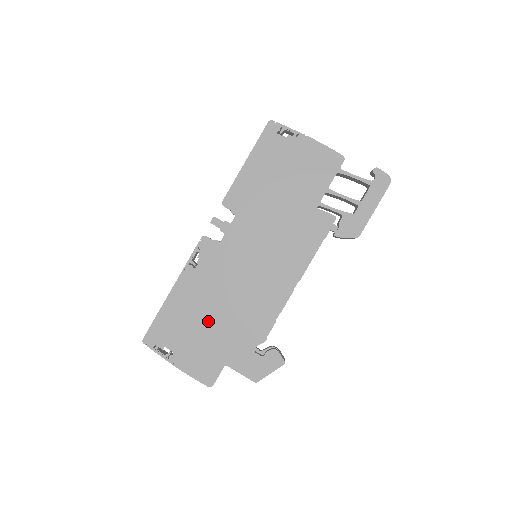
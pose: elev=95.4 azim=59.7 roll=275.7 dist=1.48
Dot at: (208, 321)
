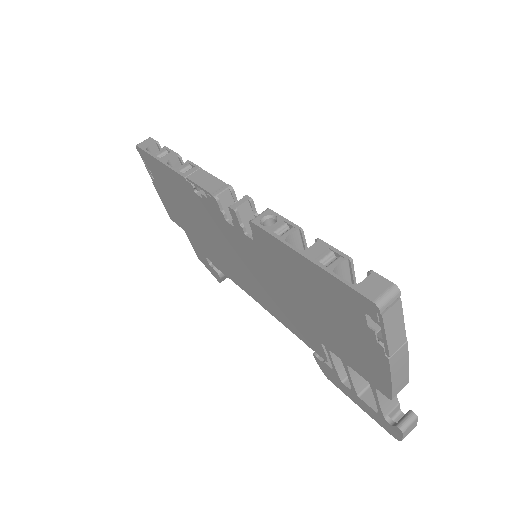
Dot at: (186, 212)
